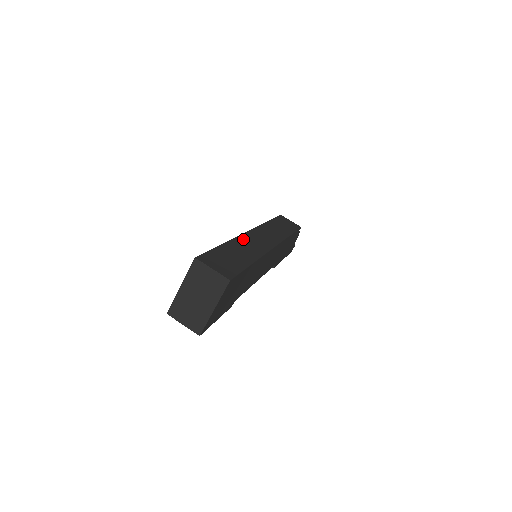
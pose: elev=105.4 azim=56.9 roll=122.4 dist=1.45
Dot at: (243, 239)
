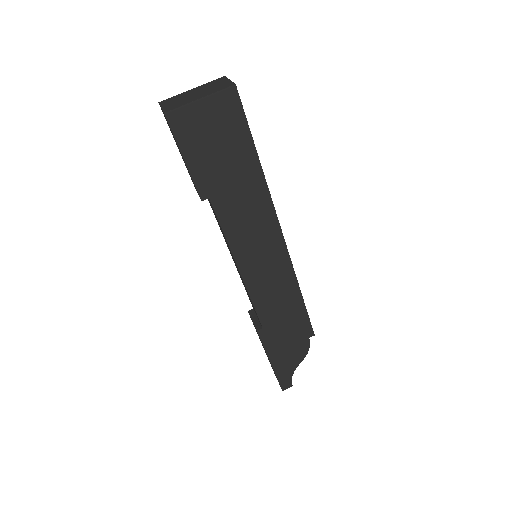
Dot at: occluded
